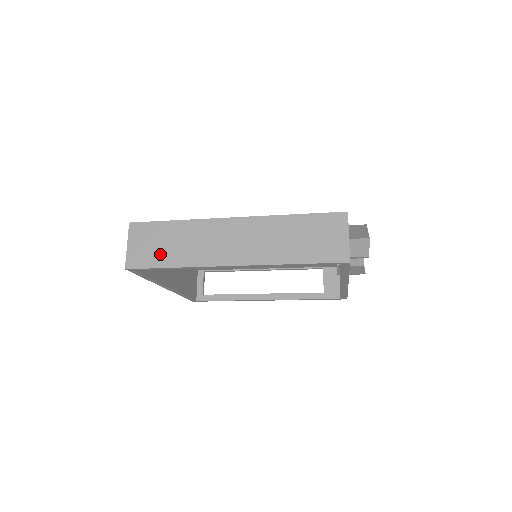
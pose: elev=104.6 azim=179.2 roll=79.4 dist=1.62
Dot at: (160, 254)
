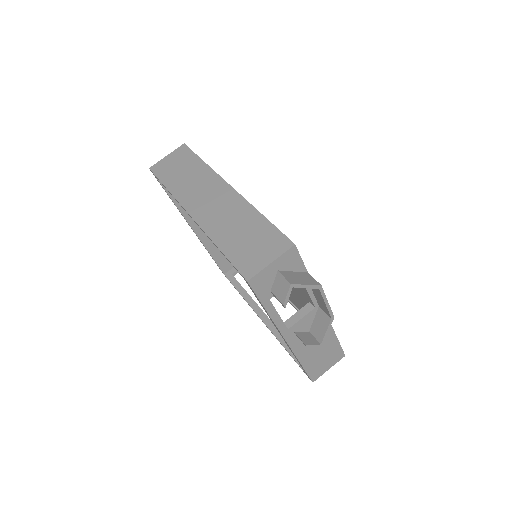
Dot at: (172, 174)
